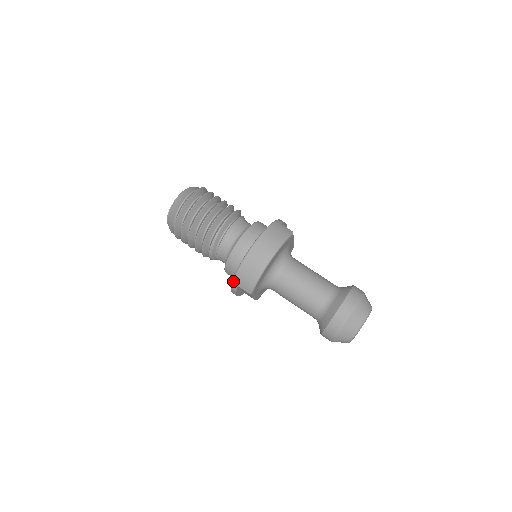
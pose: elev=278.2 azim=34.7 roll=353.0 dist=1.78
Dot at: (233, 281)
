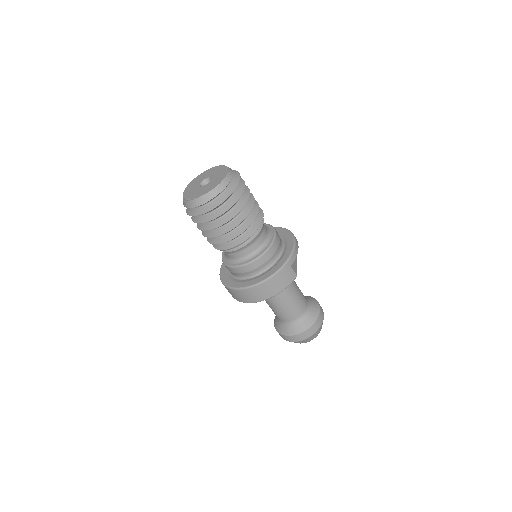
Dot at: (224, 285)
